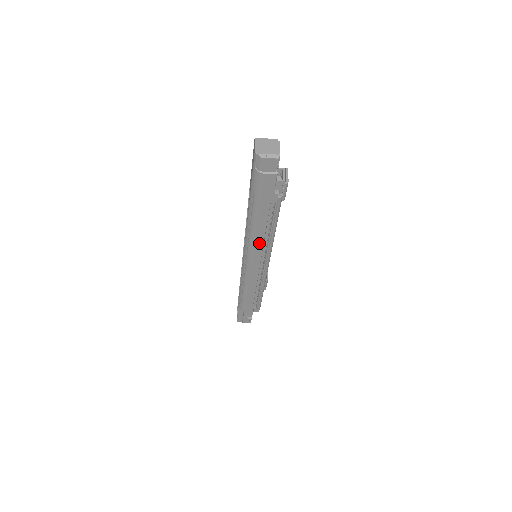
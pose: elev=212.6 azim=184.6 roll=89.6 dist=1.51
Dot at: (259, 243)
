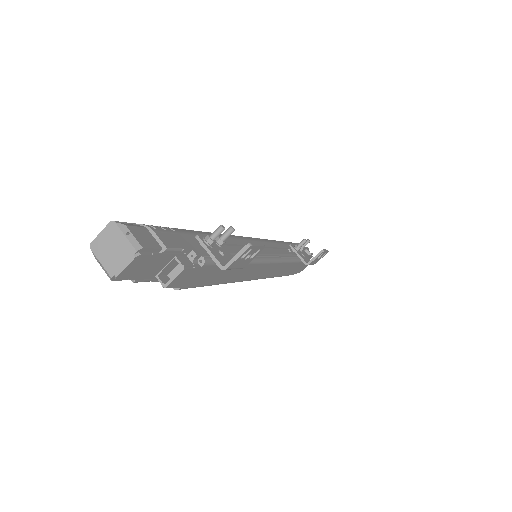
Dot at: occluded
